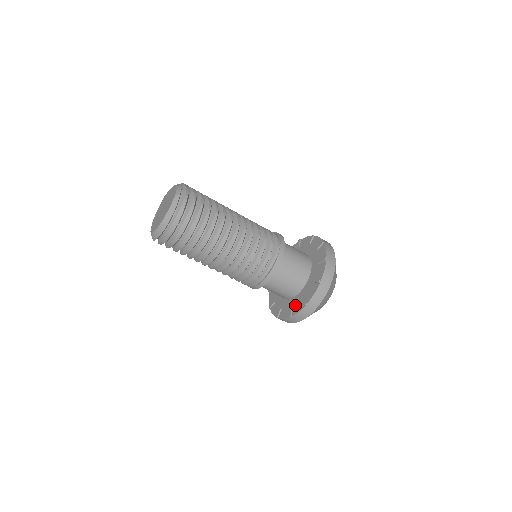
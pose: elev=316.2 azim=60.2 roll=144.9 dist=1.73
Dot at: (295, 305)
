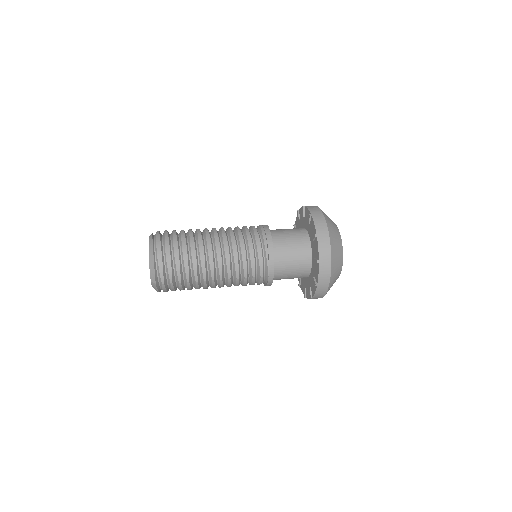
Dot at: (315, 254)
